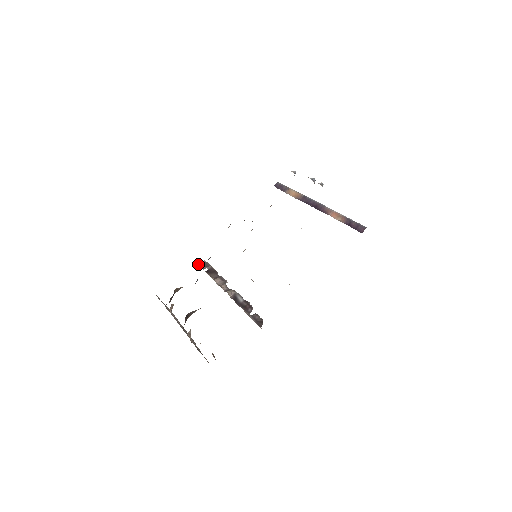
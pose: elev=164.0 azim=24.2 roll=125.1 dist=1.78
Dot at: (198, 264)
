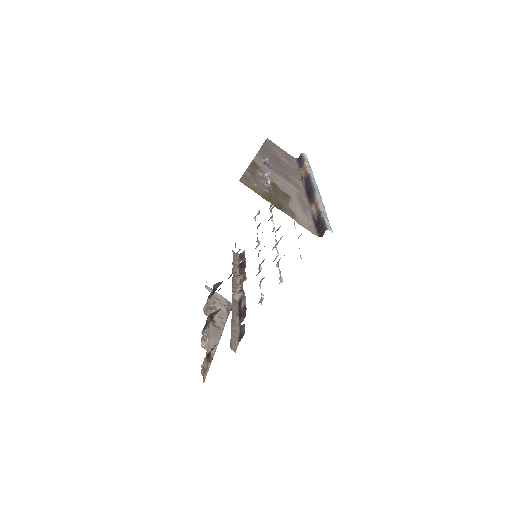
Dot at: (238, 255)
